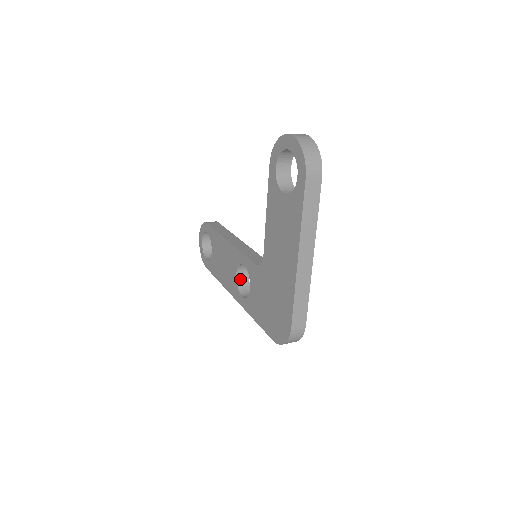
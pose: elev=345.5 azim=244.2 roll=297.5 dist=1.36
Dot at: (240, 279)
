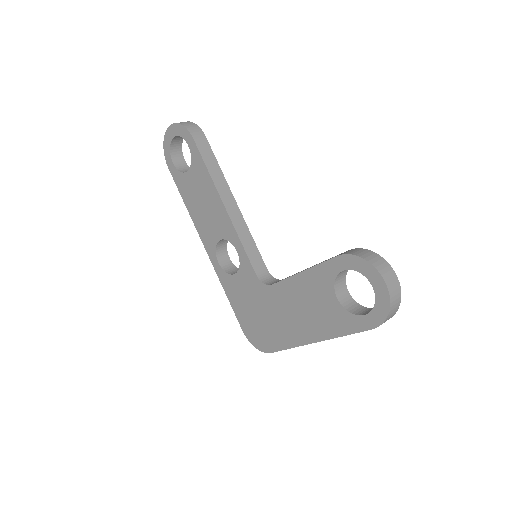
Dot at: (221, 242)
